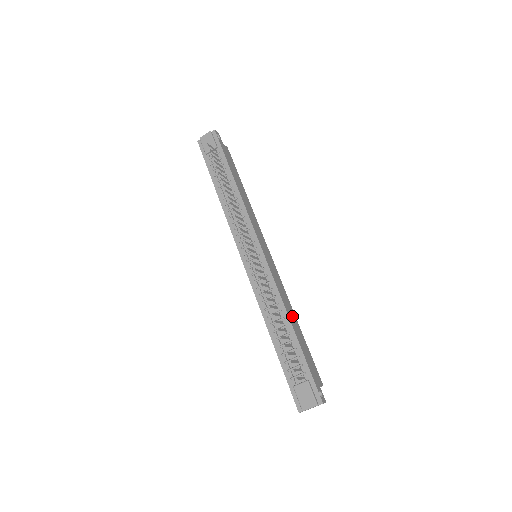
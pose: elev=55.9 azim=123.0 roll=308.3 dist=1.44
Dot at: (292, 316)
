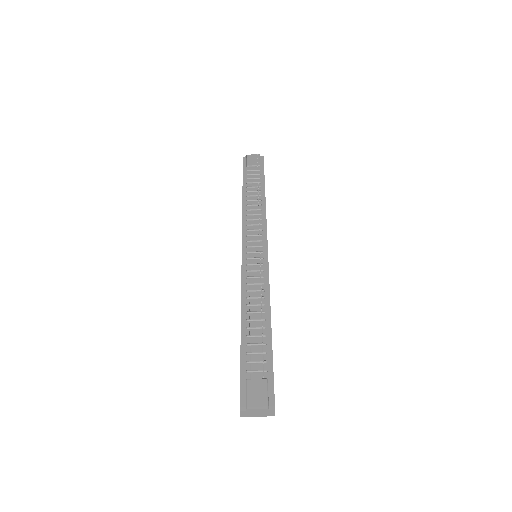
Dot at: occluded
